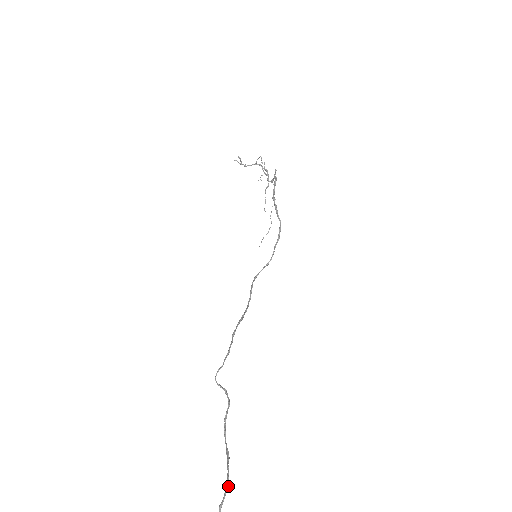
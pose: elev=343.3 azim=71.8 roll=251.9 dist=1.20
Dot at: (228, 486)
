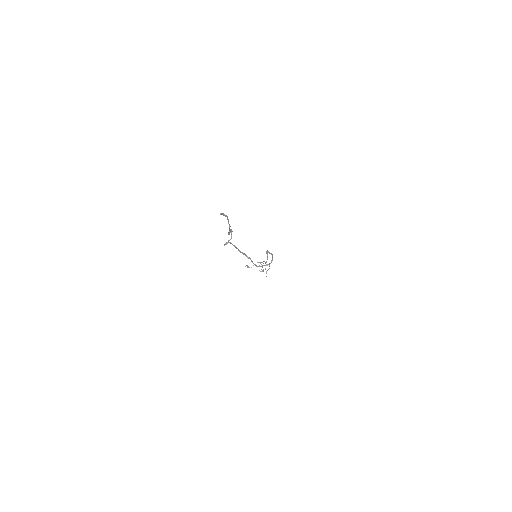
Dot at: (227, 216)
